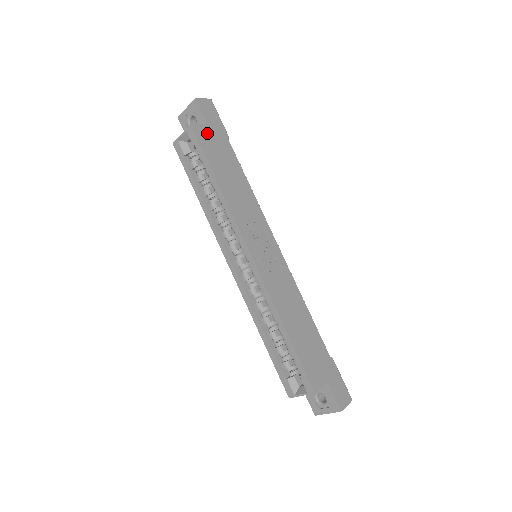
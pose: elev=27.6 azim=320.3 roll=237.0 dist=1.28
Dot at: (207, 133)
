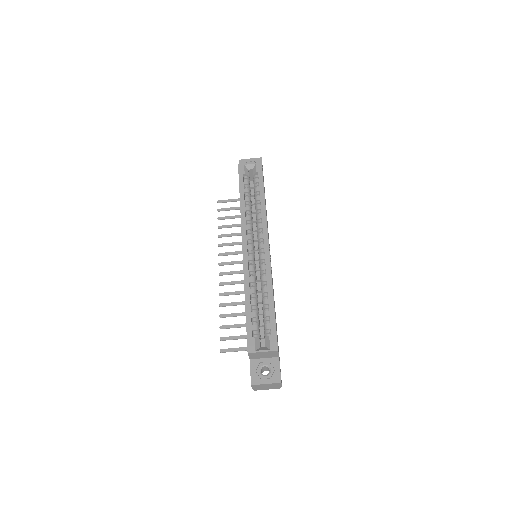
Dot at: occluded
